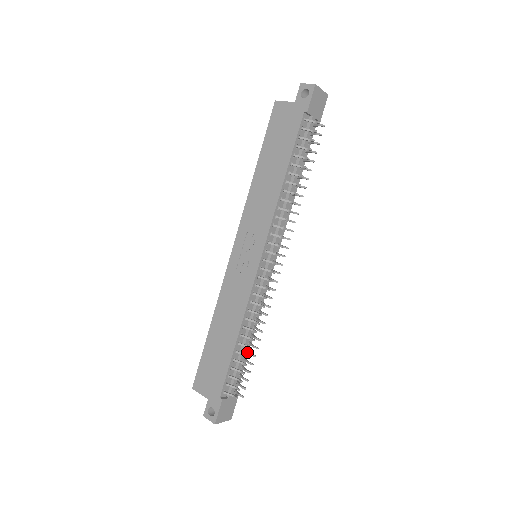
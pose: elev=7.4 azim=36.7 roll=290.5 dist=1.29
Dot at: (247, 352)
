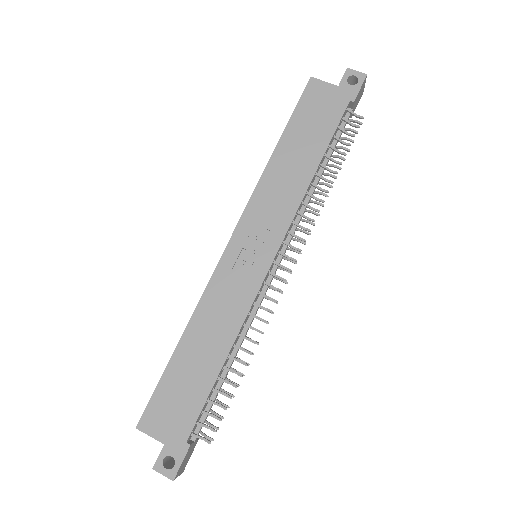
Dot at: (225, 379)
